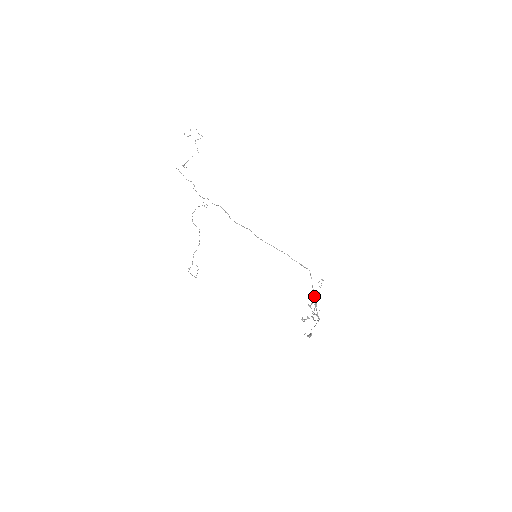
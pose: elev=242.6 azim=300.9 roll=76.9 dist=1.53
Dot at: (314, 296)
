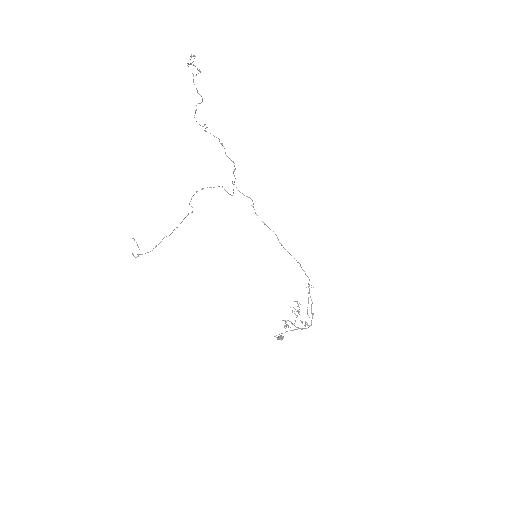
Dot at: occluded
